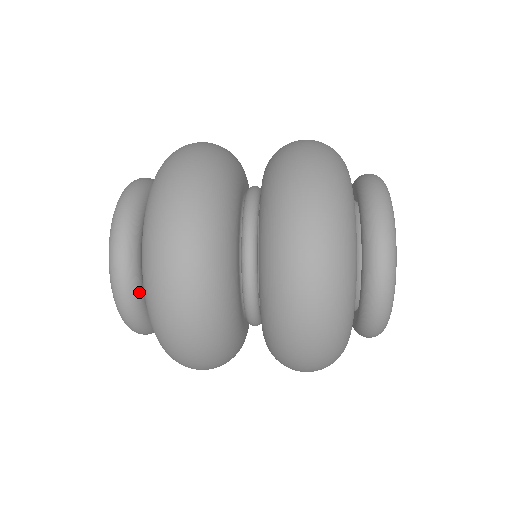
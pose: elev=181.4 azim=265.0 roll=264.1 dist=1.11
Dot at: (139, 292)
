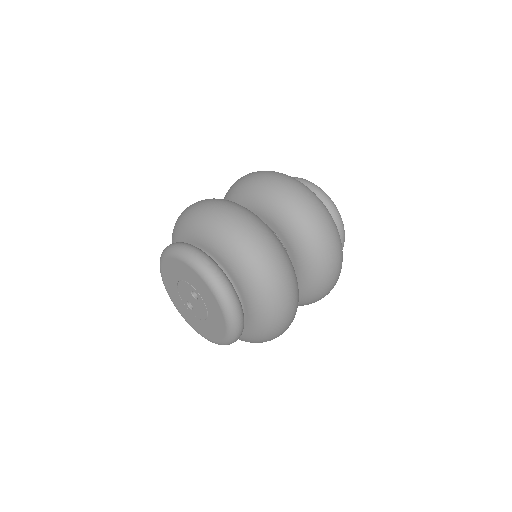
Dot at: occluded
